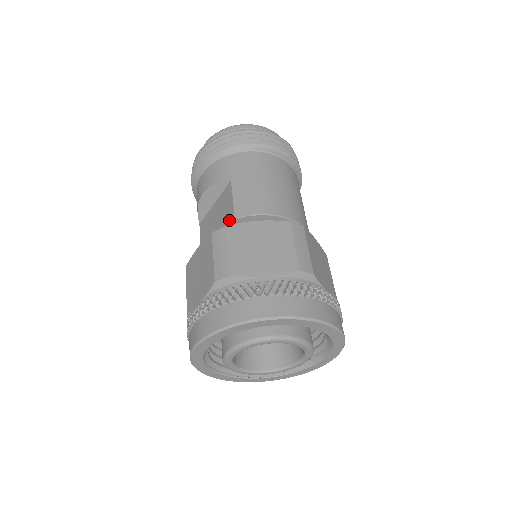
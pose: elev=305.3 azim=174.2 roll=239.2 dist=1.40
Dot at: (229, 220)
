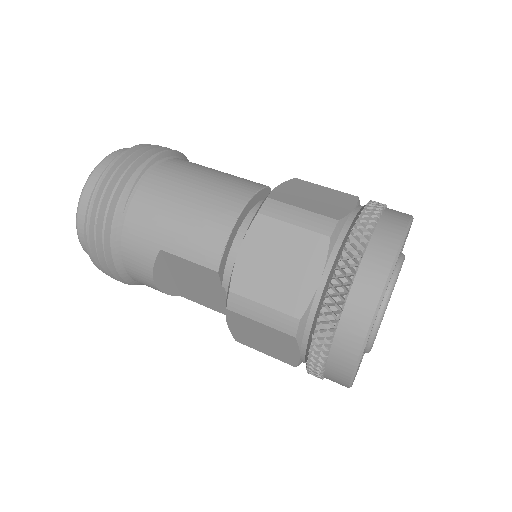
Dot at: (213, 277)
